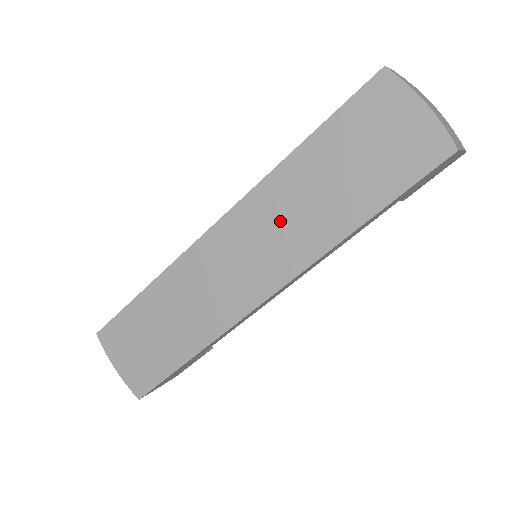
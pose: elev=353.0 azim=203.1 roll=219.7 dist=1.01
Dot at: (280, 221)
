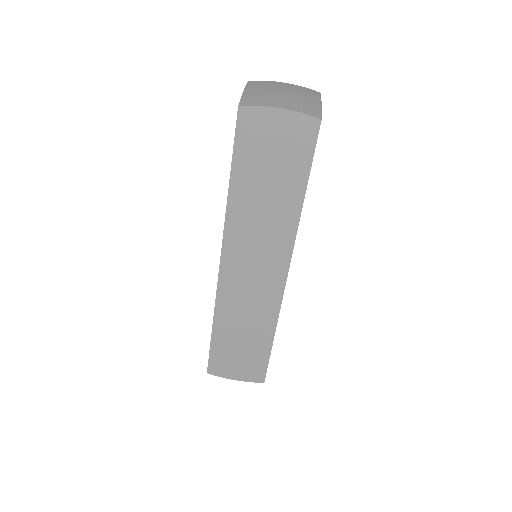
Dot at: (256, 233)
